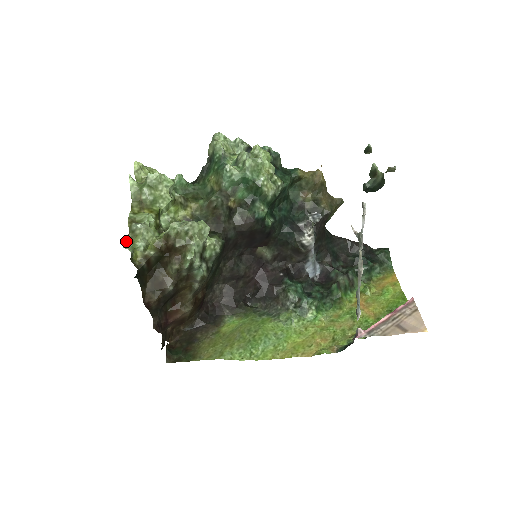
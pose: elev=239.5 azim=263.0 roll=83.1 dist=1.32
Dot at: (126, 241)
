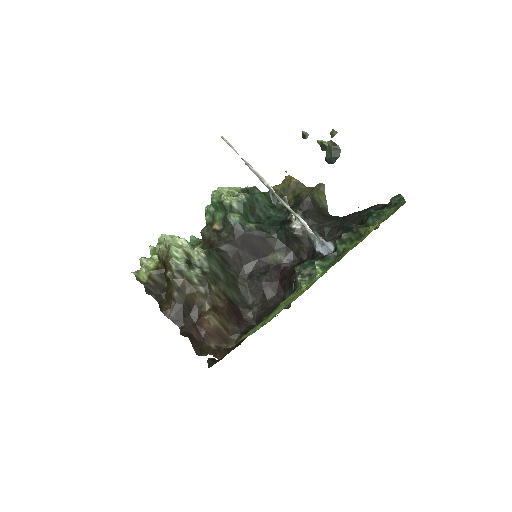
Dot at: occluded
